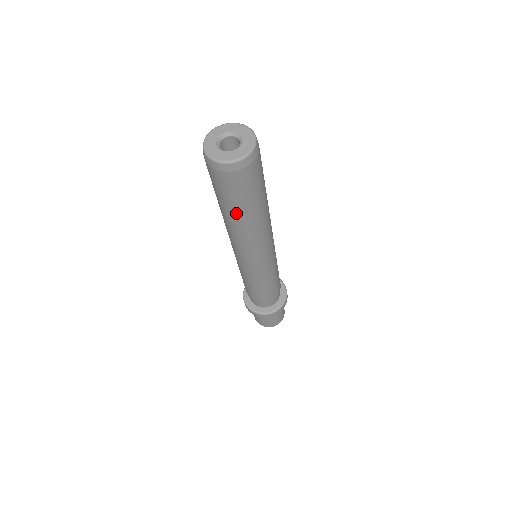
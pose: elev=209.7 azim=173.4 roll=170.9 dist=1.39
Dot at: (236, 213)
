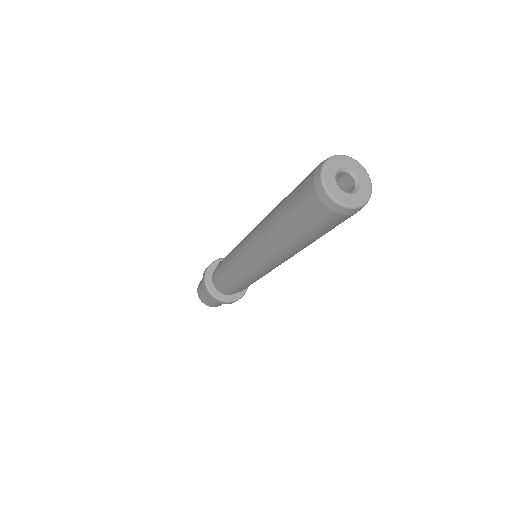
Dot at: occluded
